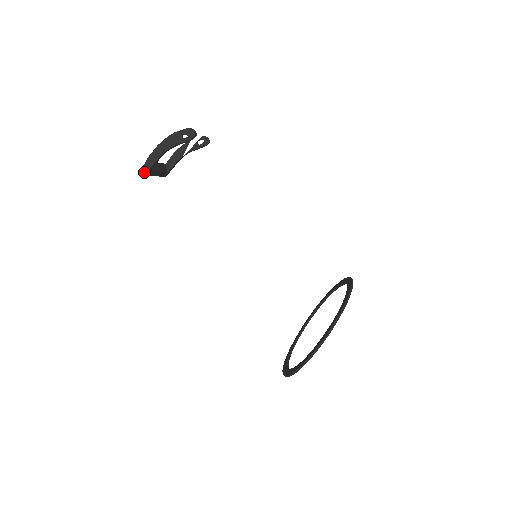
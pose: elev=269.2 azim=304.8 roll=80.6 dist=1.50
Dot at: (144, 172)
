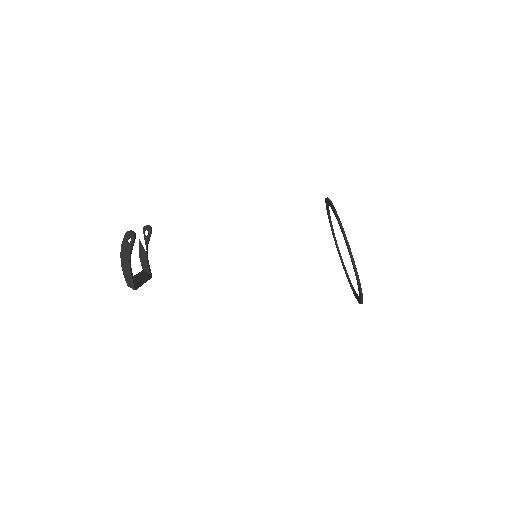
Dot at: (133, 289)
